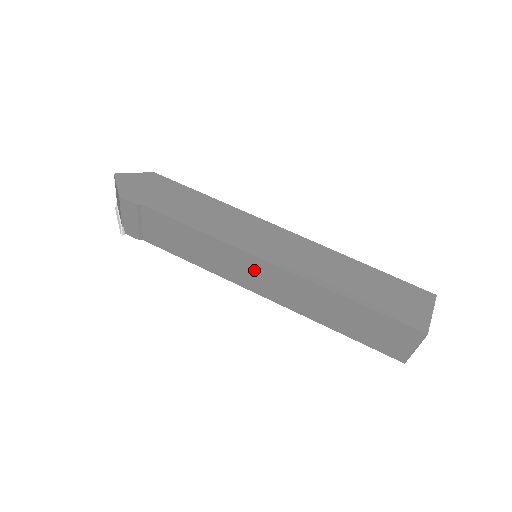
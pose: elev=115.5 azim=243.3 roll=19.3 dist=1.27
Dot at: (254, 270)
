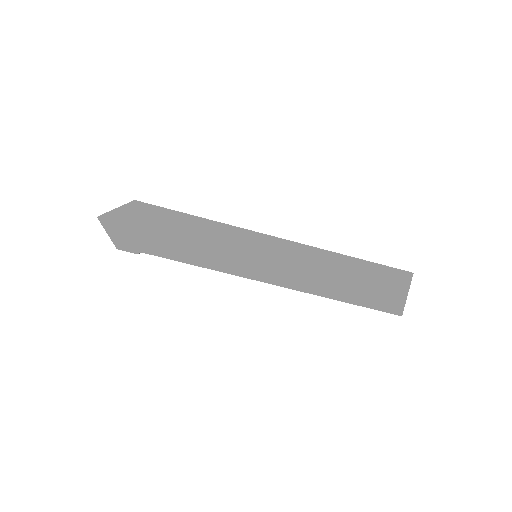
Dot at: occluded
